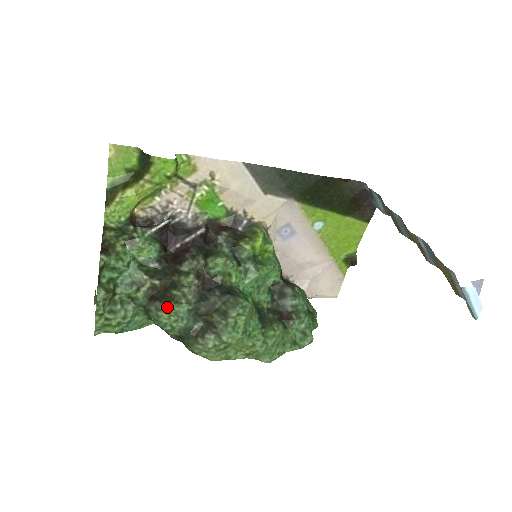
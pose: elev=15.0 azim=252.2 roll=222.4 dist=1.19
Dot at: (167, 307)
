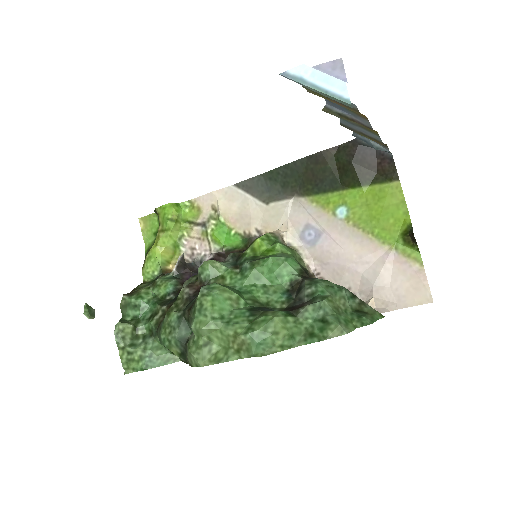
Dot at: (164, 322)
